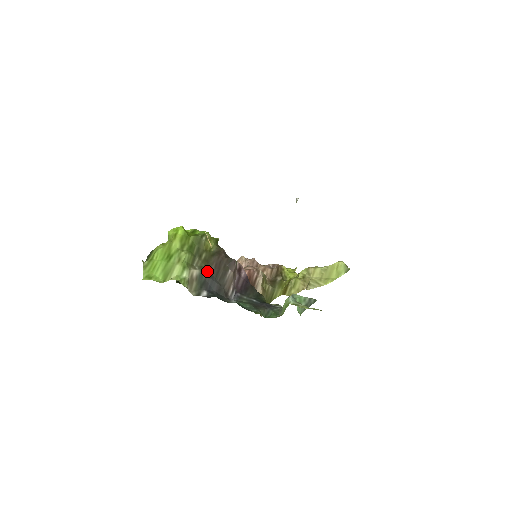
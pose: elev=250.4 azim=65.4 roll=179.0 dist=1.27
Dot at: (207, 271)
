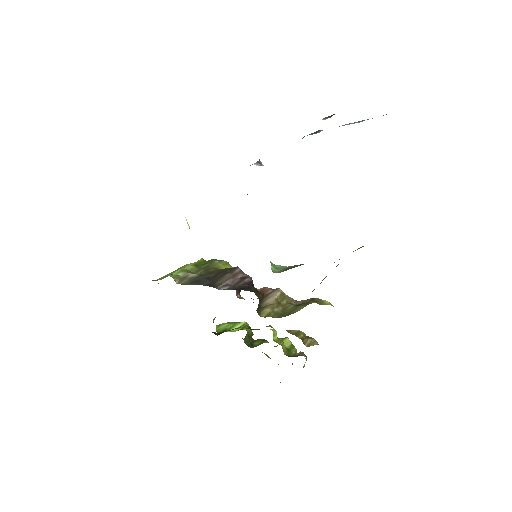
Dot at: (206, 276)
